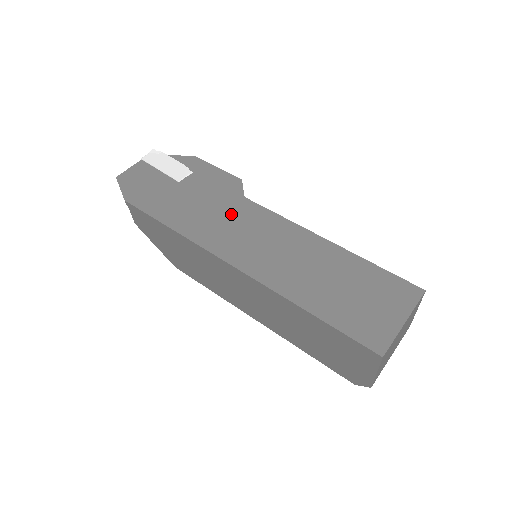
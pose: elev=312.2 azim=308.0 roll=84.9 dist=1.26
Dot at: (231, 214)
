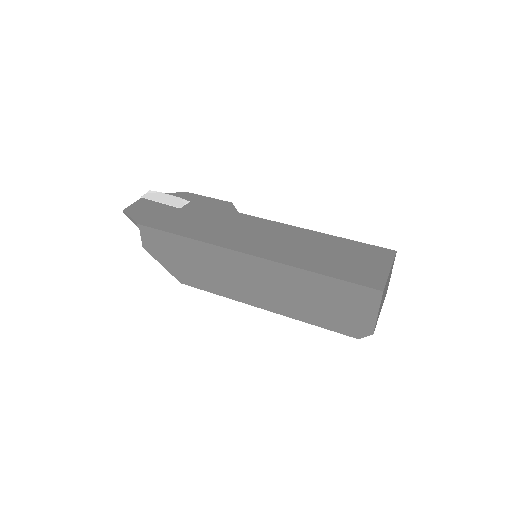
Dot at: (232, 223)
